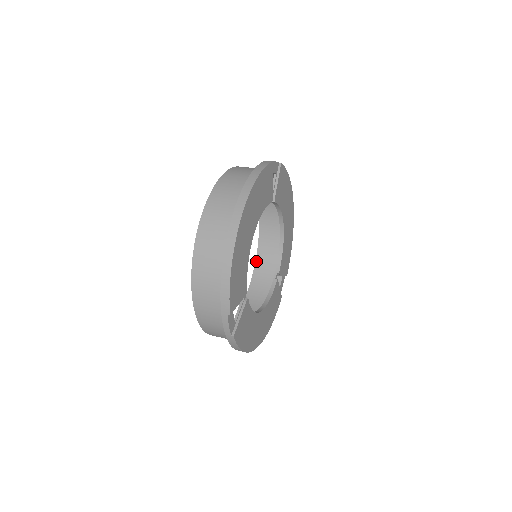
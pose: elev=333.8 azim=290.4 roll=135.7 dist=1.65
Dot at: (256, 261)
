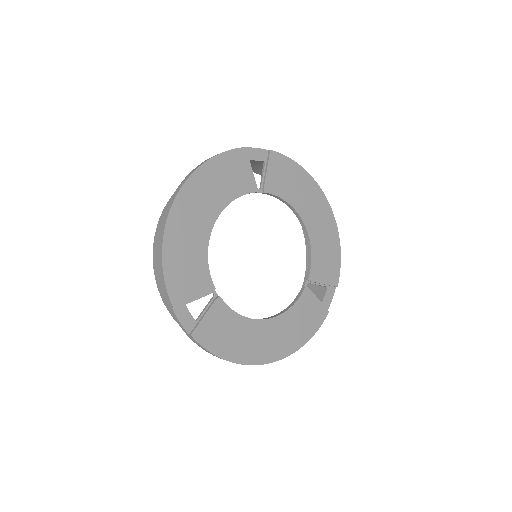
Dot at: (305, 273)
